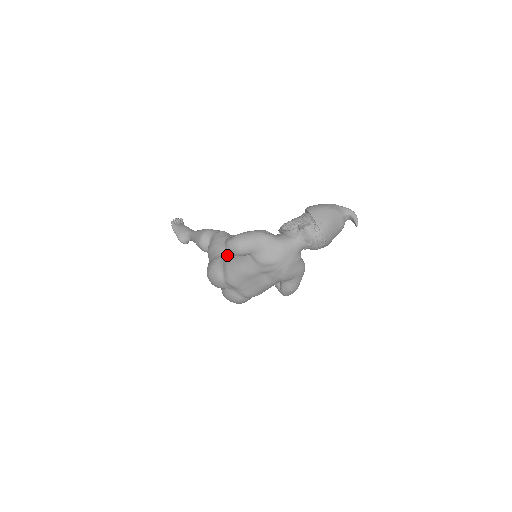
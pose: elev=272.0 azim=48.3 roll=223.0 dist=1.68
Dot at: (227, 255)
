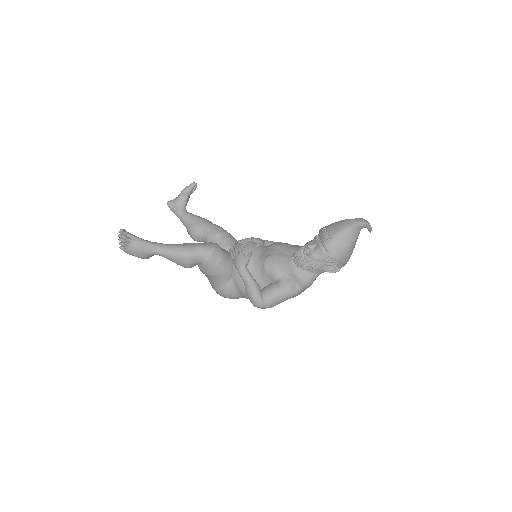
Dot at: (244, 290)
